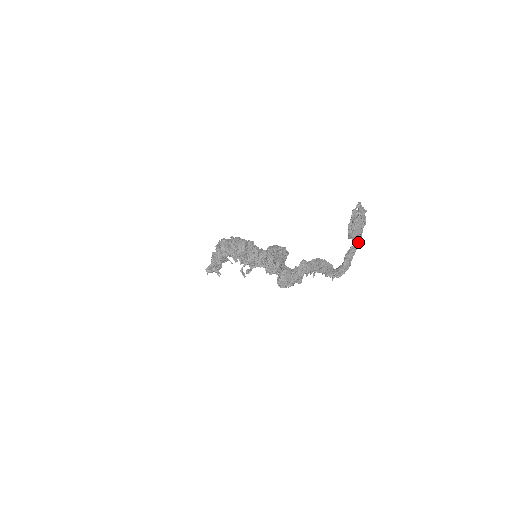
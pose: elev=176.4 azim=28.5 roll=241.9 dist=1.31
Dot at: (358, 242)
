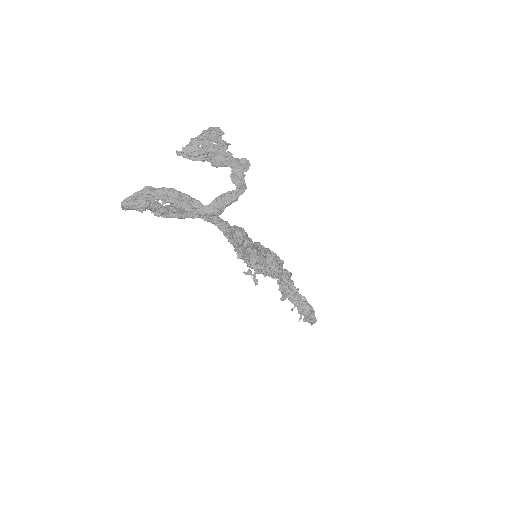
Dot at: (230, 177)
